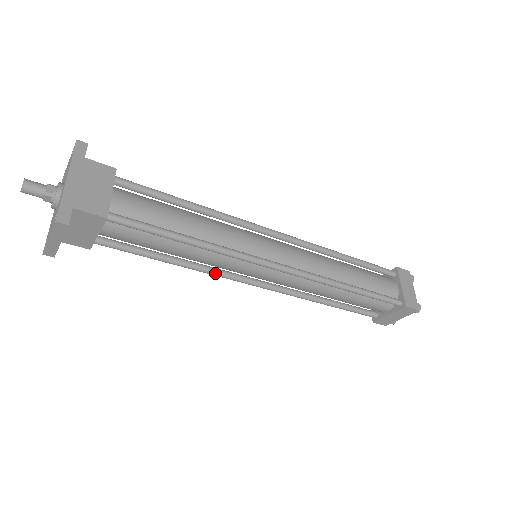
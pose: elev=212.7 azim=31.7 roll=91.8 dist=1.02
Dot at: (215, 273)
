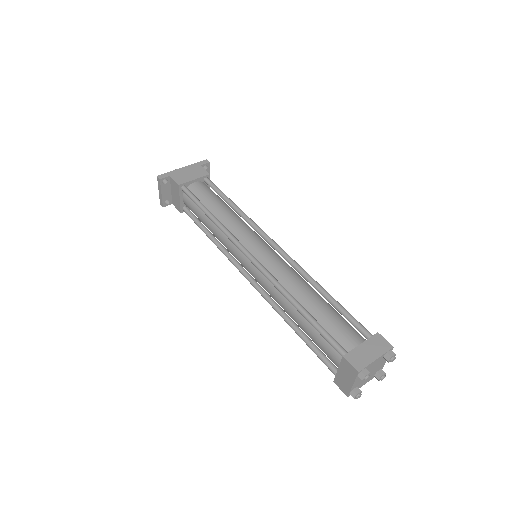
Dot at: (226, 254)
